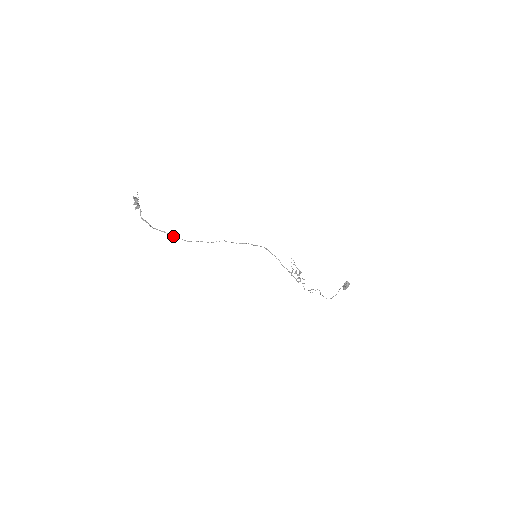
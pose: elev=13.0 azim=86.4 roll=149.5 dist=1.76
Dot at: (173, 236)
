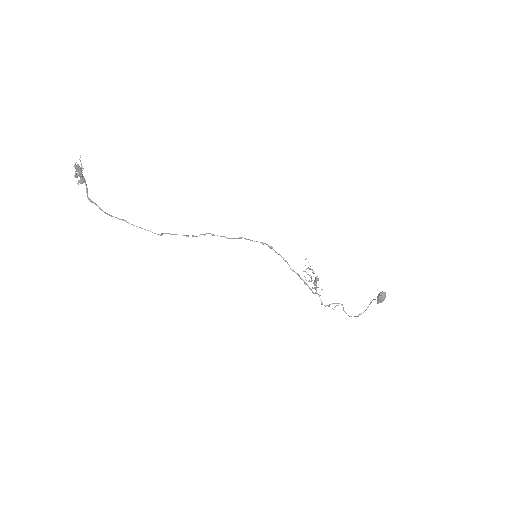
Dot at: (136, 226)
